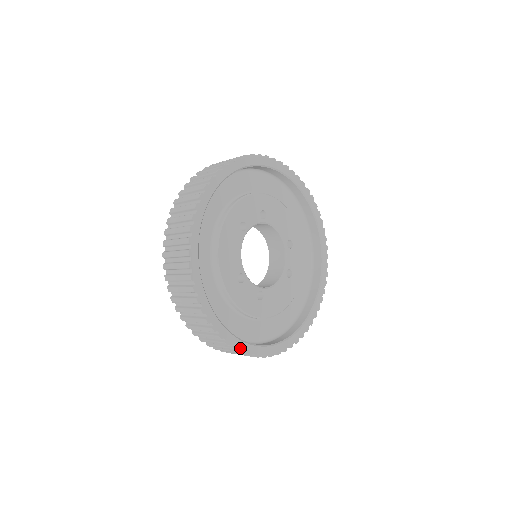
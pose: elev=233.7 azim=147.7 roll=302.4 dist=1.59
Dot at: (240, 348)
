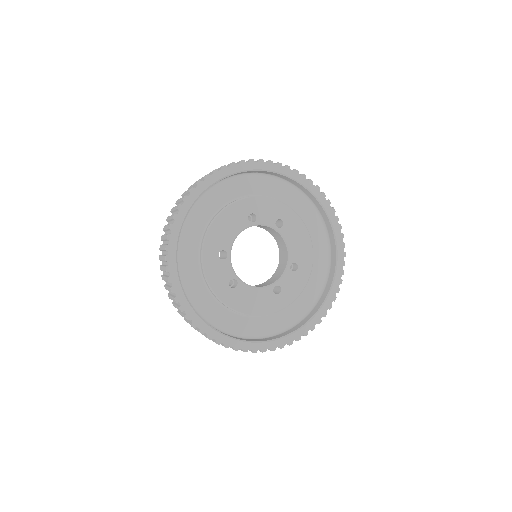
Dot at: (182, 304)
